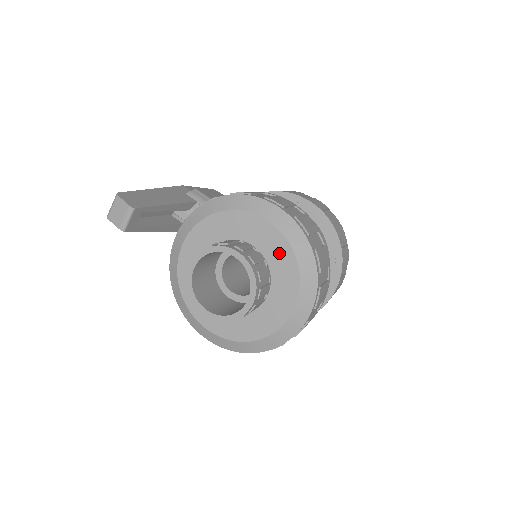
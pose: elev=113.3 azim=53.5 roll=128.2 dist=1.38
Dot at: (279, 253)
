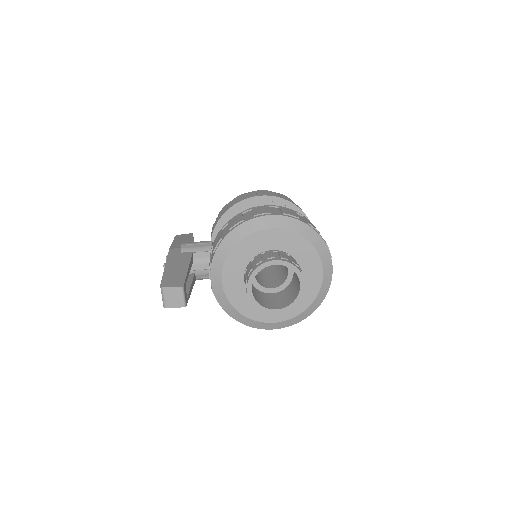
Dot at: (291, 242)
